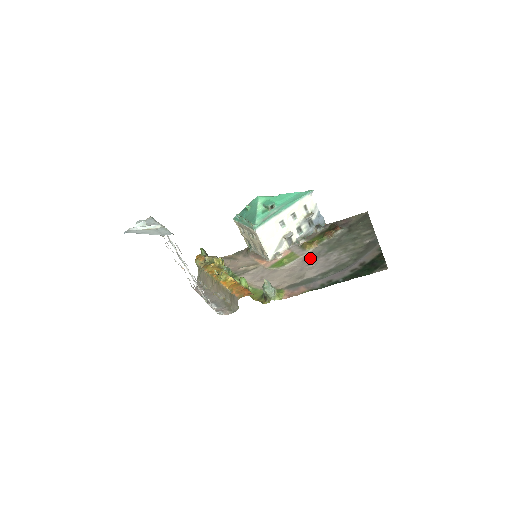
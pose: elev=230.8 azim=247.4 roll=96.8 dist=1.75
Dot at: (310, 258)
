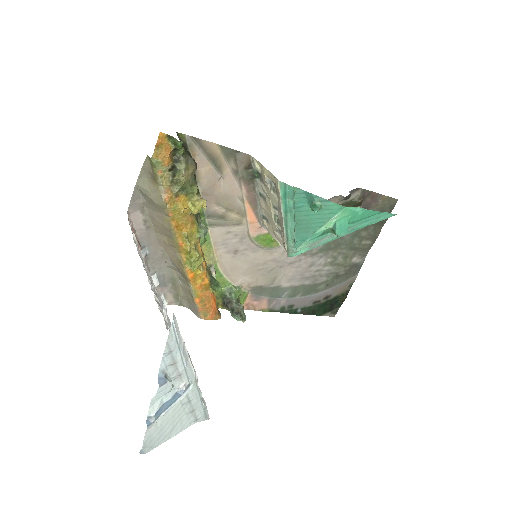
Dot at: occluded
